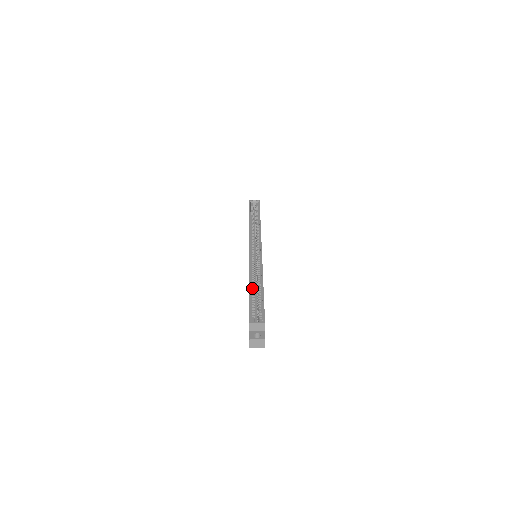
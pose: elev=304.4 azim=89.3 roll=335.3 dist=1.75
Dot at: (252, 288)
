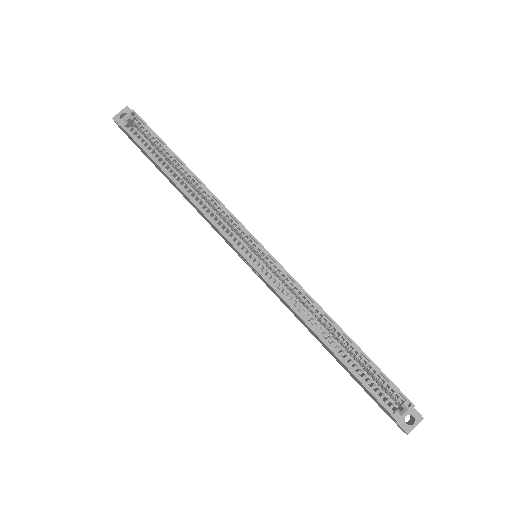
Dot at: (336, 350)
